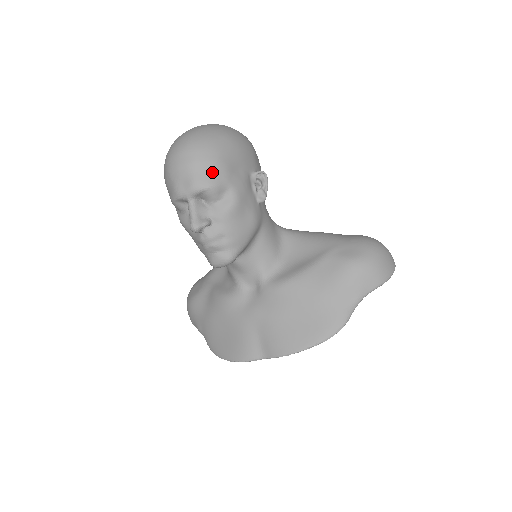
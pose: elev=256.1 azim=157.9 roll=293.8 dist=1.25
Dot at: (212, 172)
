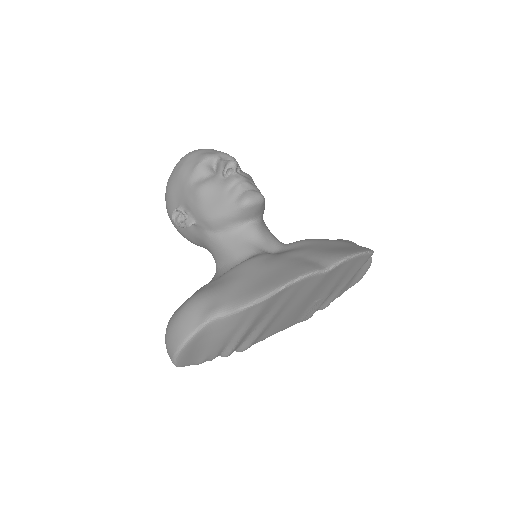
Dot at: occluded
